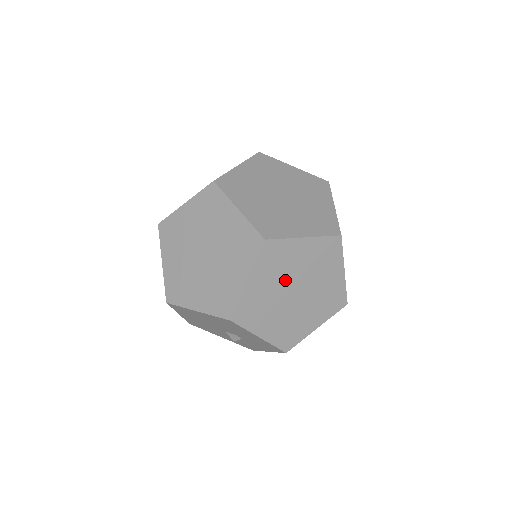
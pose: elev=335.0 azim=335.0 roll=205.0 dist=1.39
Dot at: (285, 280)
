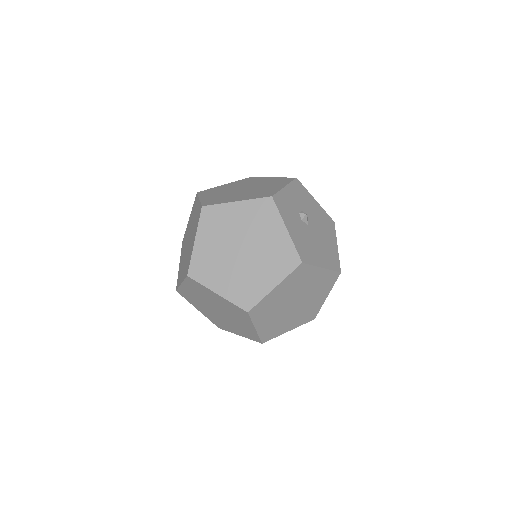
Dot at: (208, 301)
